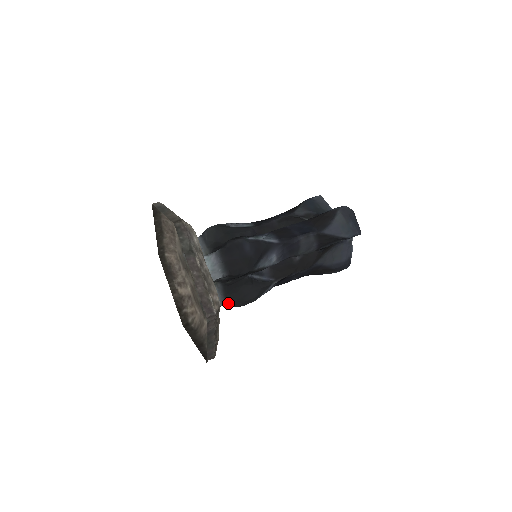
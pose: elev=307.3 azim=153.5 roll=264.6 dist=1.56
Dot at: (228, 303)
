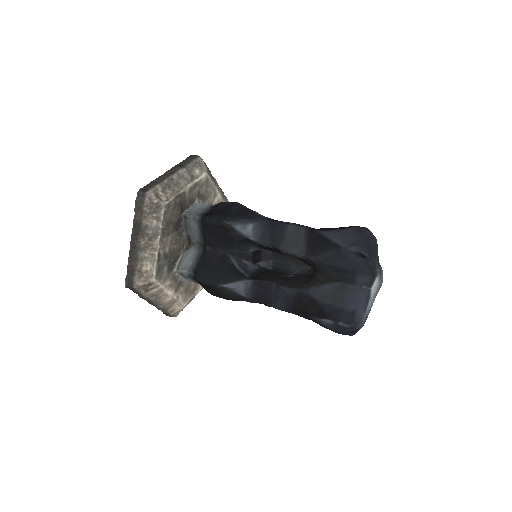
Dot at: (195, 272)
